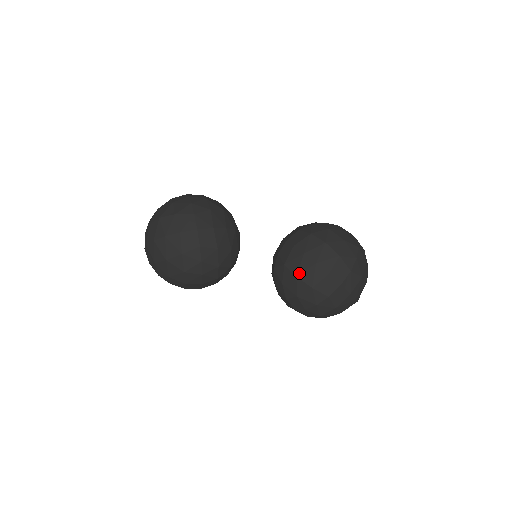
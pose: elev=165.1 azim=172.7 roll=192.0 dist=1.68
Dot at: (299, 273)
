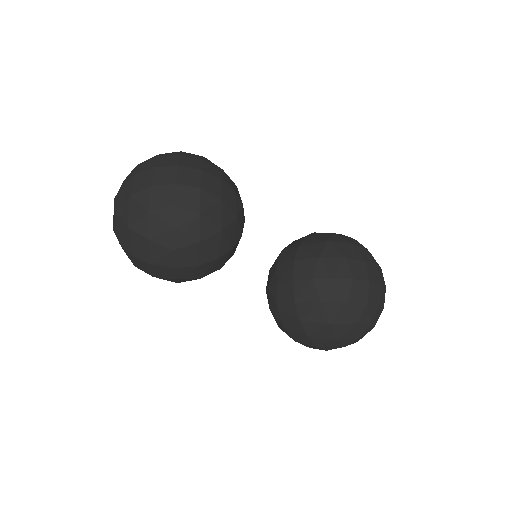
Dot at: (287, 327)
